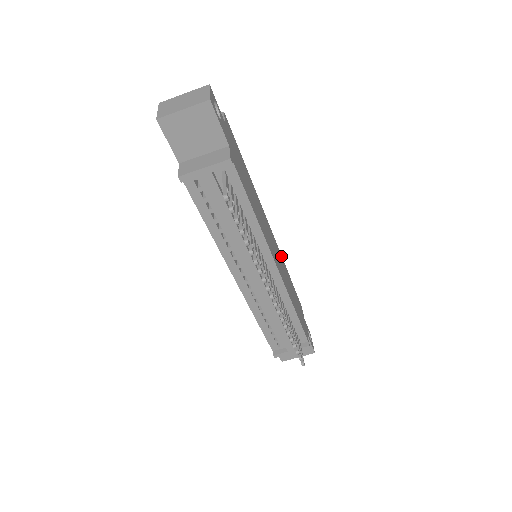
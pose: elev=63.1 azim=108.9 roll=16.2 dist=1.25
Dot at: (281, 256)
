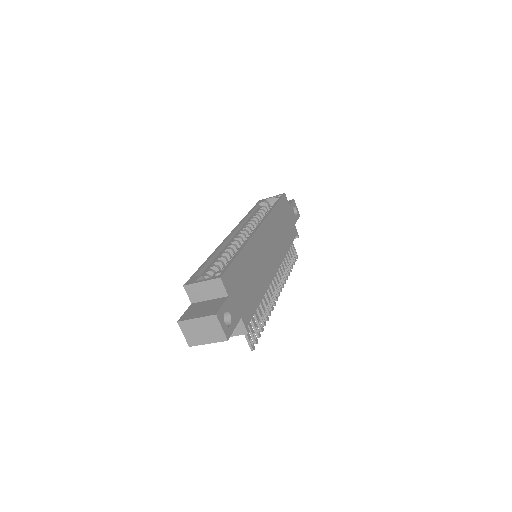
Dot at: (269, 217)
